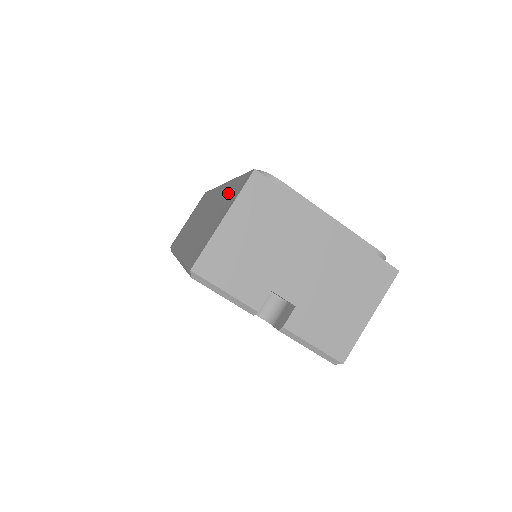
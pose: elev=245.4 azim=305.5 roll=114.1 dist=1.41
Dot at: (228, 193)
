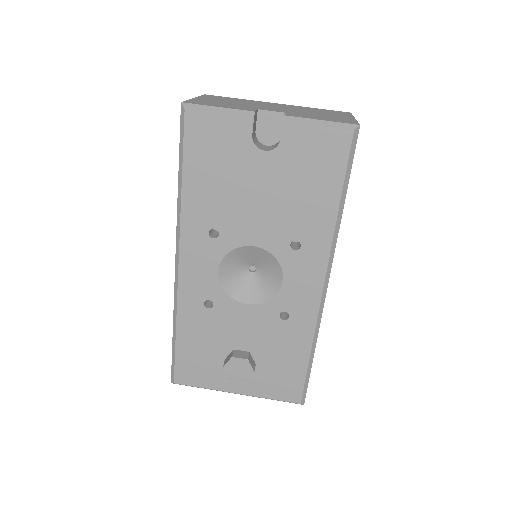
Dot at: occluded
